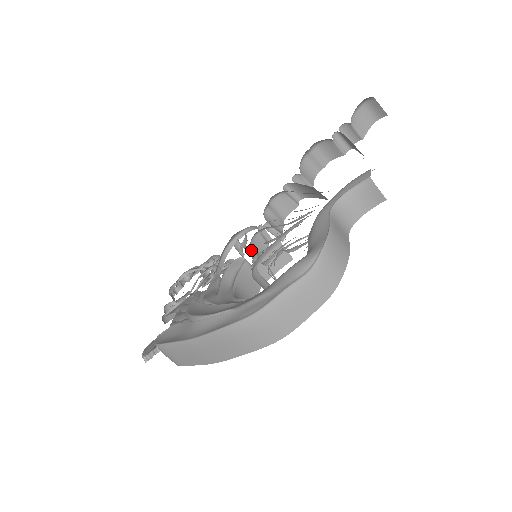
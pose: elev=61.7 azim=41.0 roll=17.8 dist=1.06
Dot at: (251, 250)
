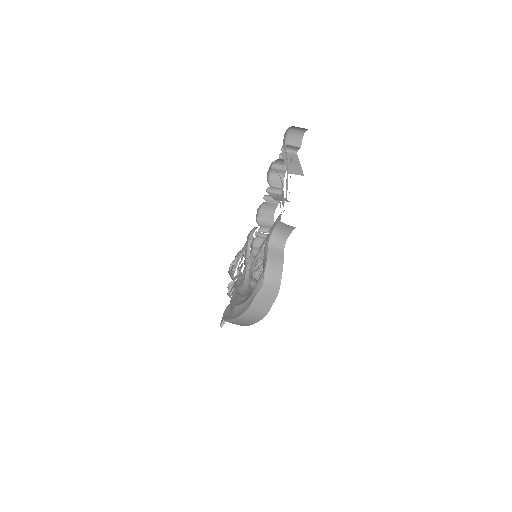
Dot at: (254, 251)
